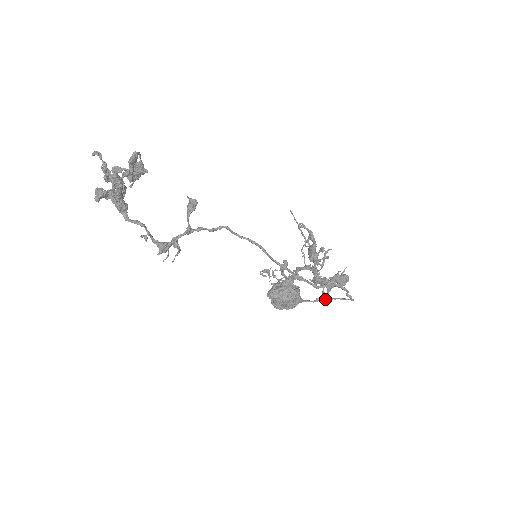
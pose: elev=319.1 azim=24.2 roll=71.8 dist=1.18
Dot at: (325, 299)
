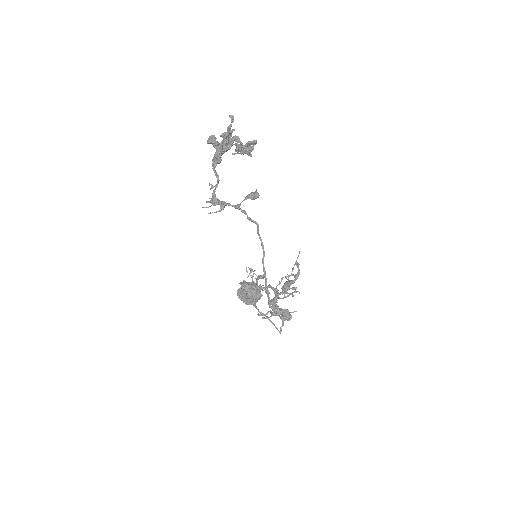
Dot at: (267, 317)
